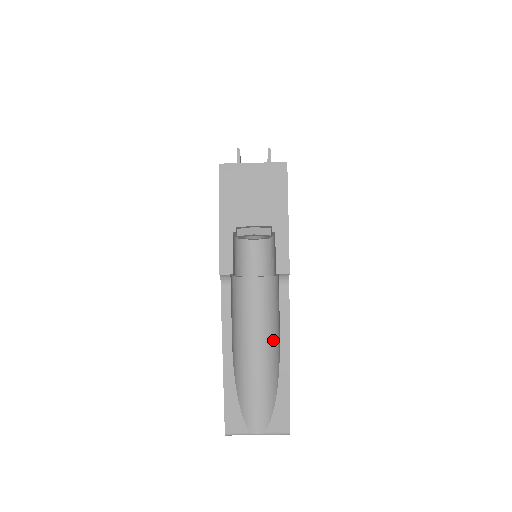
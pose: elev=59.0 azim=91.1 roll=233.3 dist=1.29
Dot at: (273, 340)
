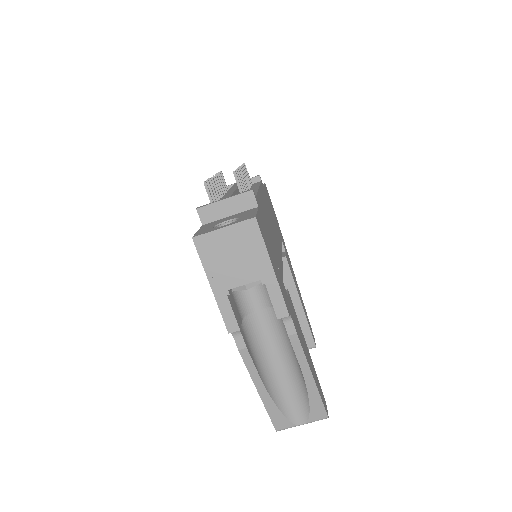
Dot at: (293, 357)
